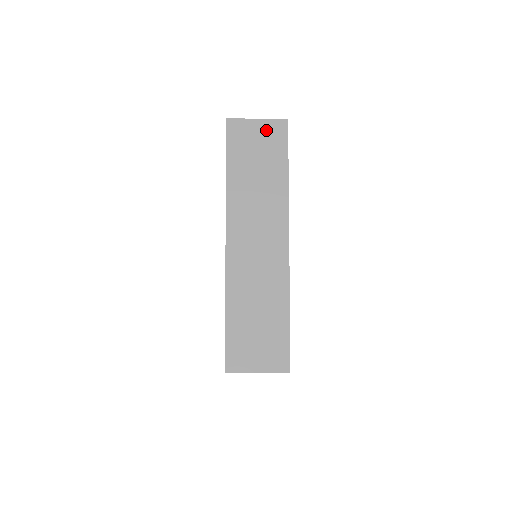
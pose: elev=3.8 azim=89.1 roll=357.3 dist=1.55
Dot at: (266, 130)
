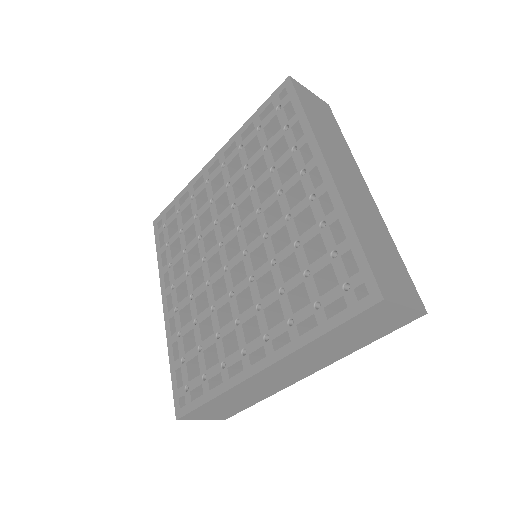
Dot at: (319, 102)
